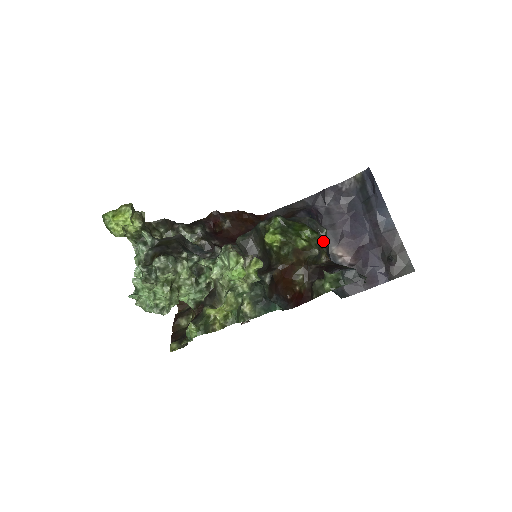
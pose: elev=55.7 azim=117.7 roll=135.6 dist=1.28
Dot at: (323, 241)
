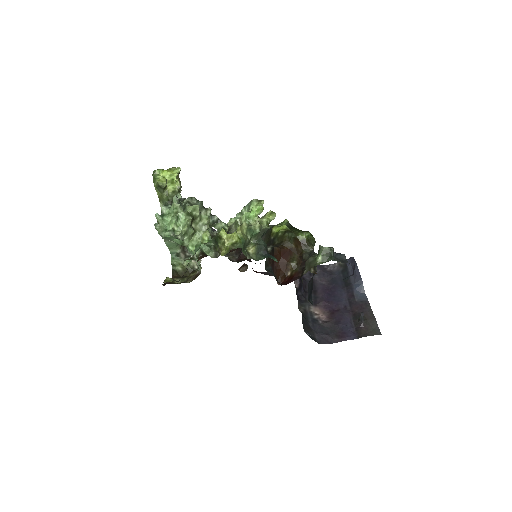
Dot at: occluded
